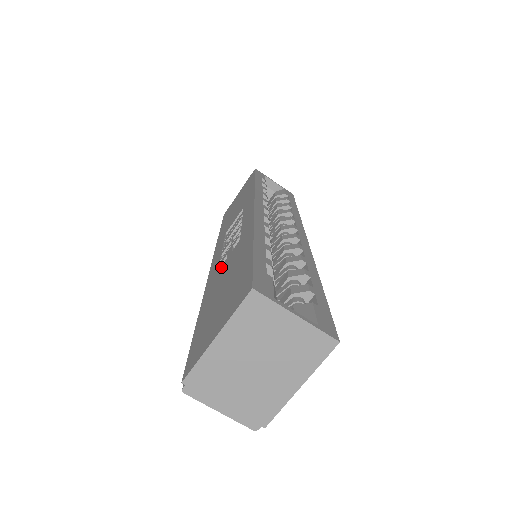
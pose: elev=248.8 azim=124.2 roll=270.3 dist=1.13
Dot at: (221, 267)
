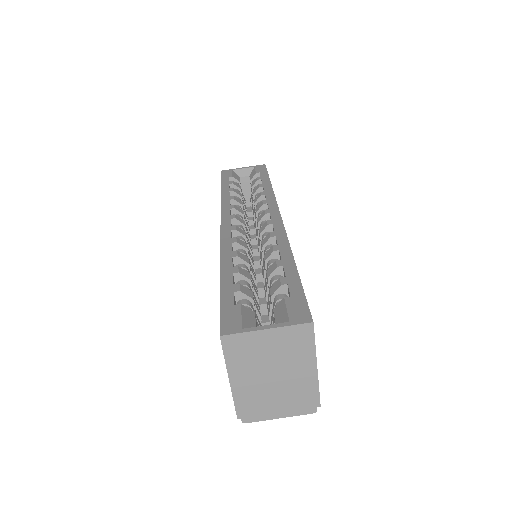
Dot at: occluded
